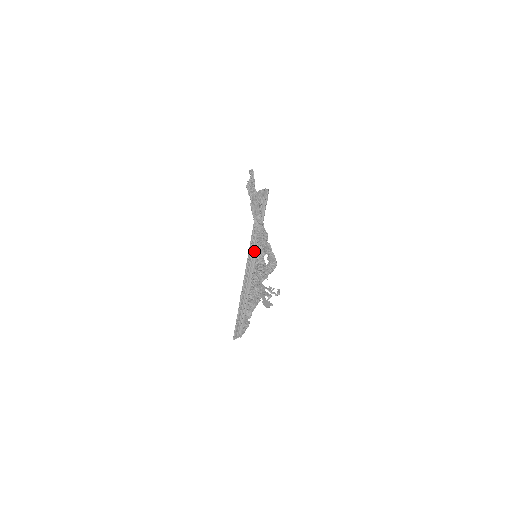
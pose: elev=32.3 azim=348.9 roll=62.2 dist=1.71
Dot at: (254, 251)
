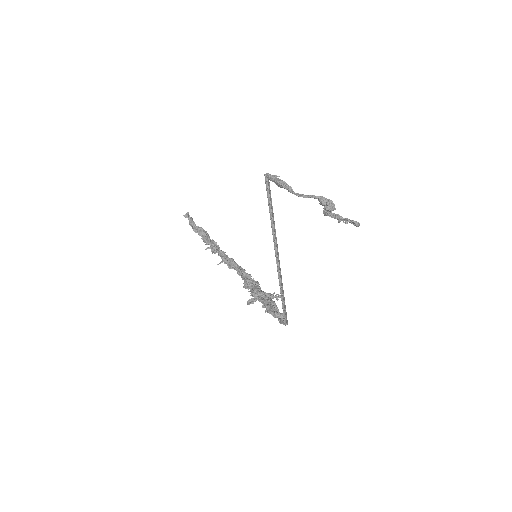
Dot at: (274, 231)
